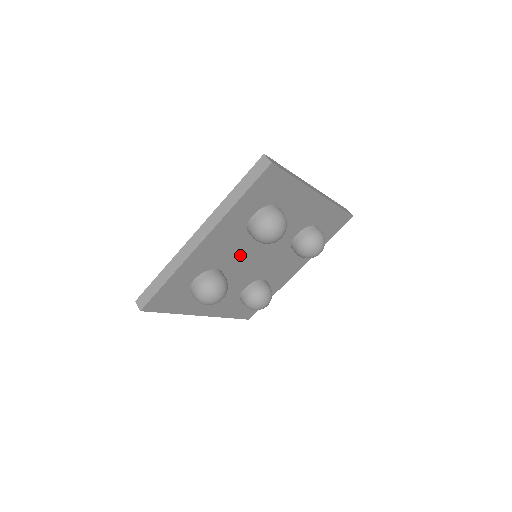
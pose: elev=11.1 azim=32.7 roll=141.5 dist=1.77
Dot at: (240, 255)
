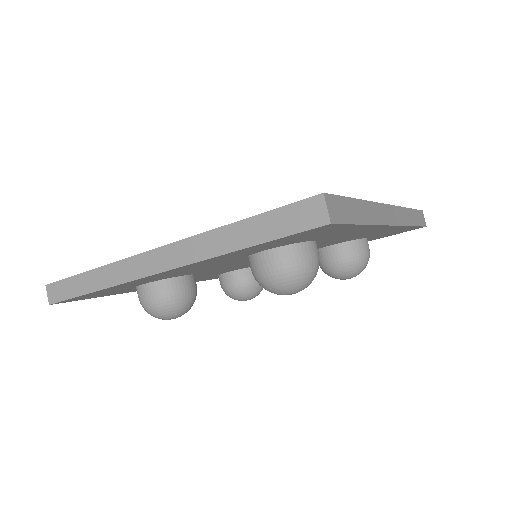
Dot at: (228, 265)
